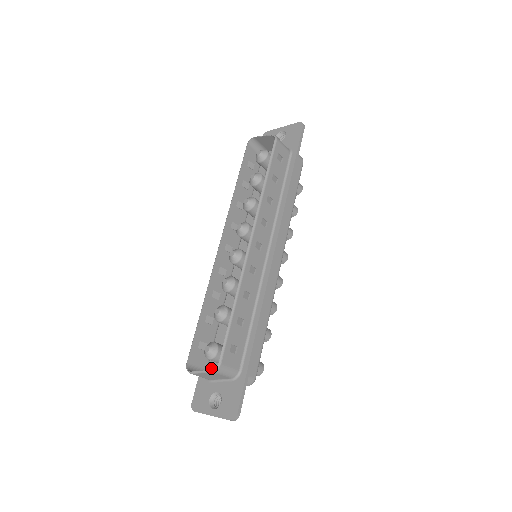
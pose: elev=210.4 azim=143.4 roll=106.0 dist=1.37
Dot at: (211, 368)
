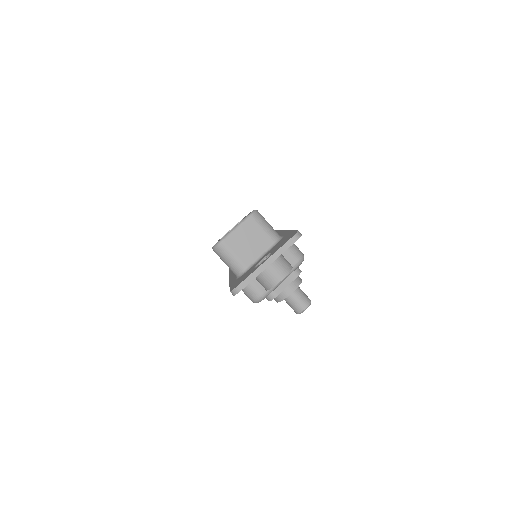
Dot at: occluded
